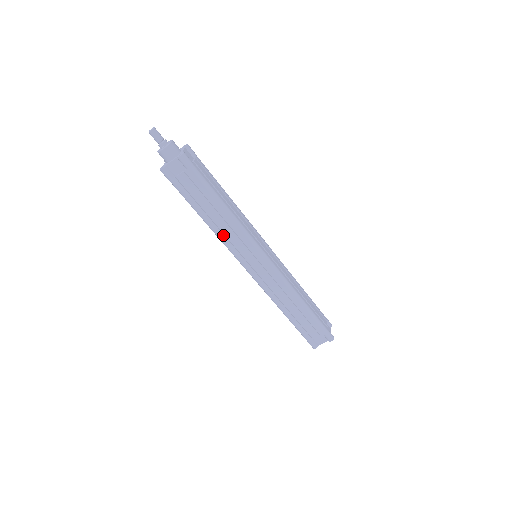
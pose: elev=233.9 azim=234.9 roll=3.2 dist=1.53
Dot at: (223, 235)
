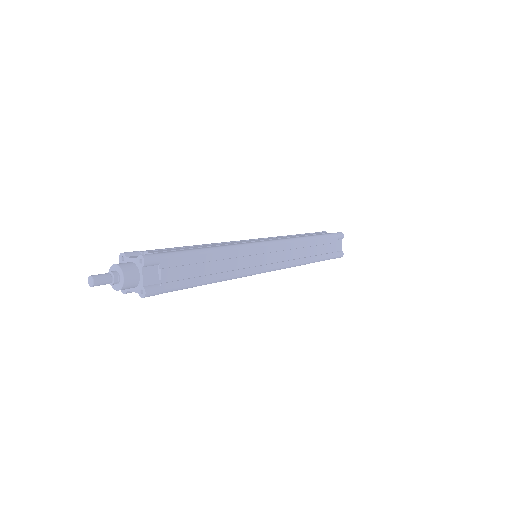
Dot at: (233, 272)
